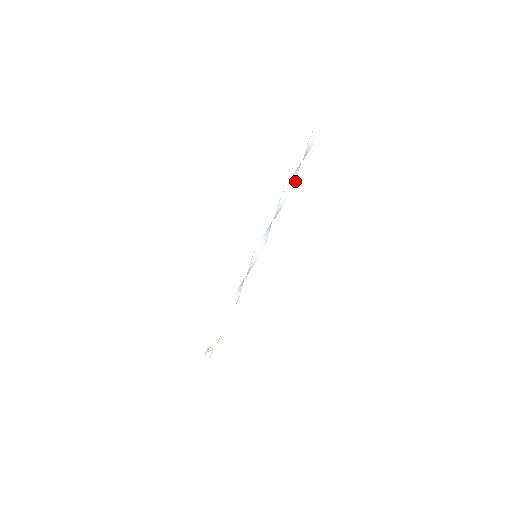
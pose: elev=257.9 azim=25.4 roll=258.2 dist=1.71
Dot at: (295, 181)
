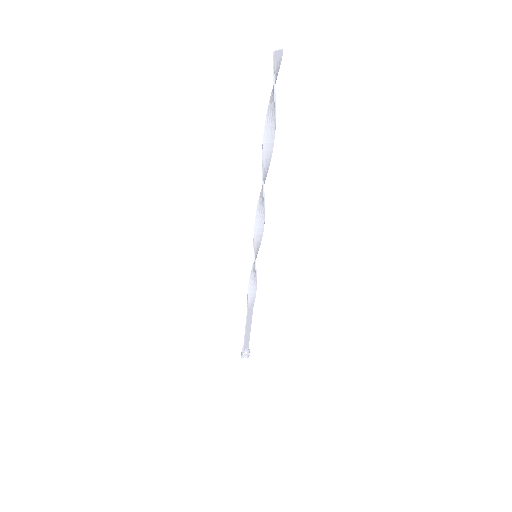
Dot at: (272, 151)
